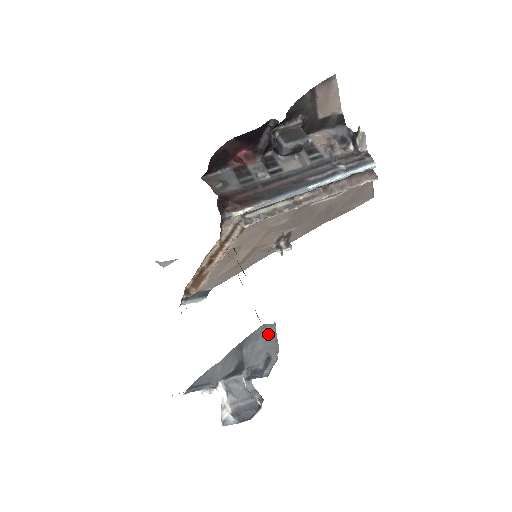
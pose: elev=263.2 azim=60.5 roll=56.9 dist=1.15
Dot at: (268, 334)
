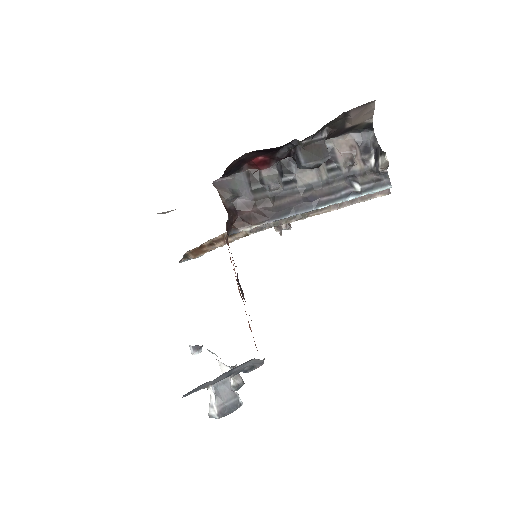
Dot at: (257, 361)
